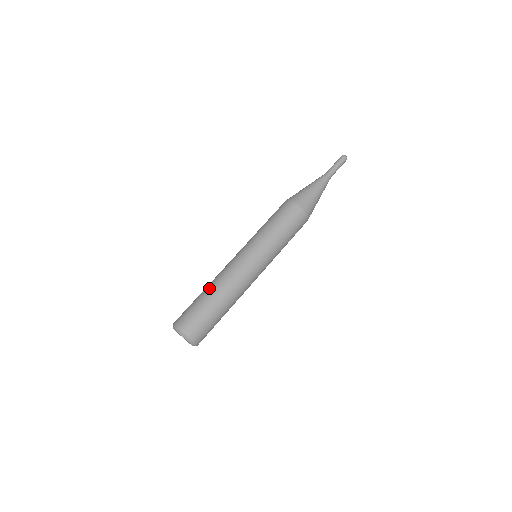
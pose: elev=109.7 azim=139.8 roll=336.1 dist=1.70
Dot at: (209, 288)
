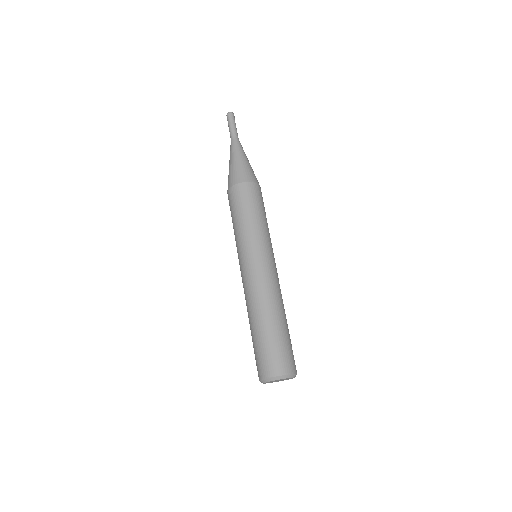
Dot at: (265, 316)
